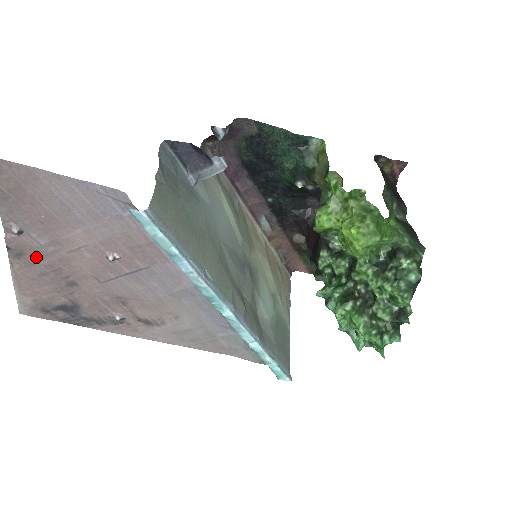
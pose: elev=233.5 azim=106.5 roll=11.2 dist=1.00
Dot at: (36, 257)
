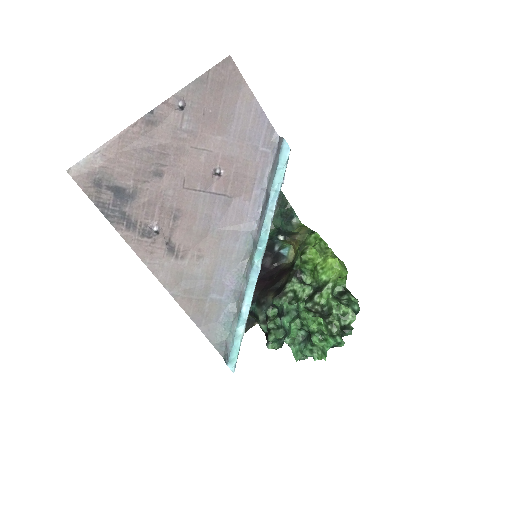
Dot at: (162, 133)
